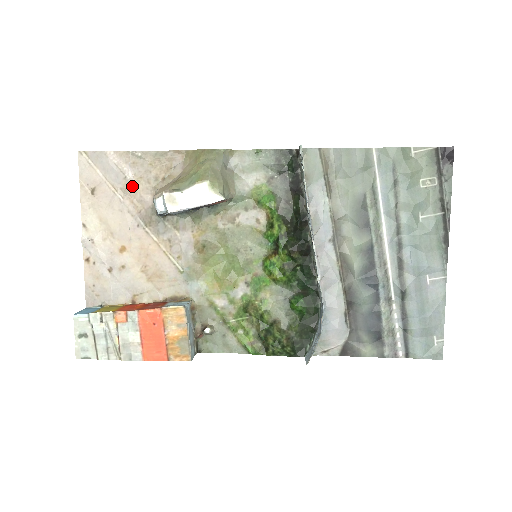
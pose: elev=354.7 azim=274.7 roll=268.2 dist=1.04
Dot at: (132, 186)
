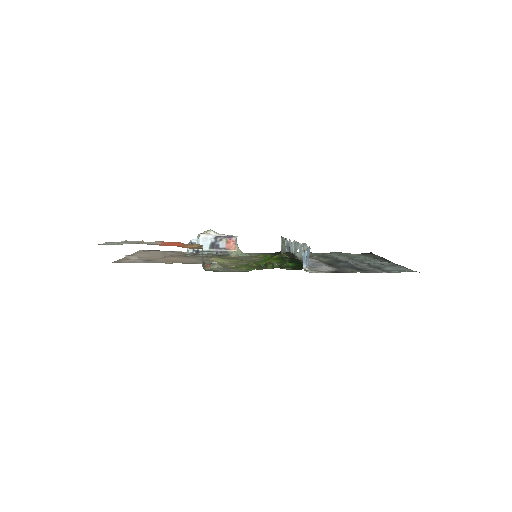
Dot at: (172, 253)
